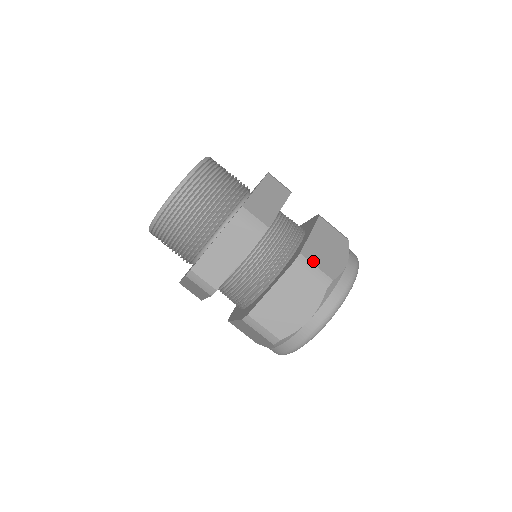
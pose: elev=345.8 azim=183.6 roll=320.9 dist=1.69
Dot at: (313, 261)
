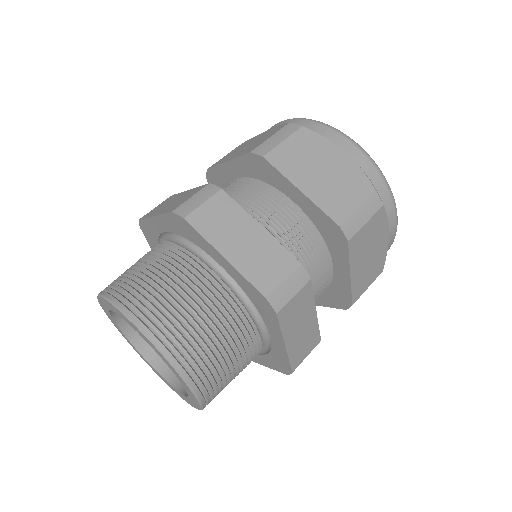
Dot at: (350, 210)
